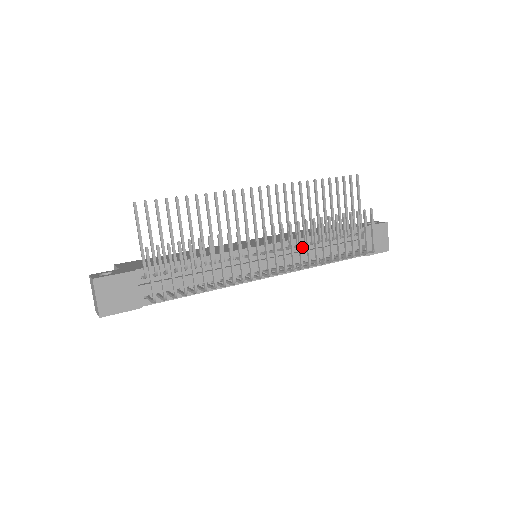
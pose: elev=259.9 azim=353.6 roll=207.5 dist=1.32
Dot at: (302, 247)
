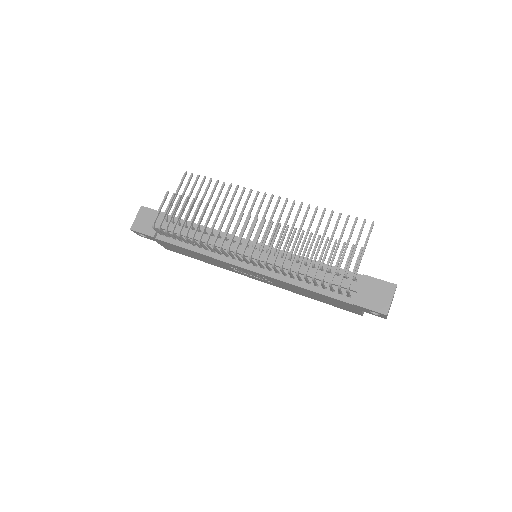
Dot at: occluded
